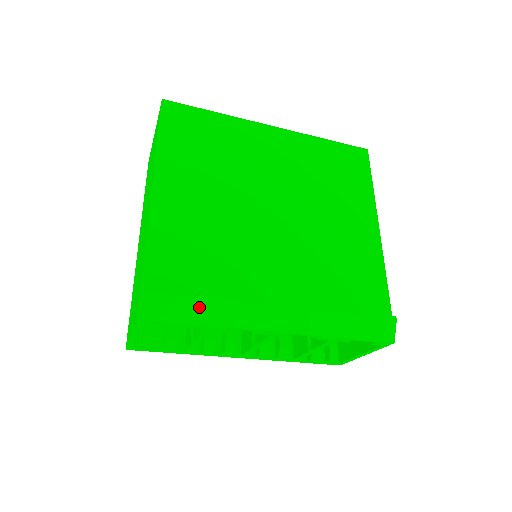
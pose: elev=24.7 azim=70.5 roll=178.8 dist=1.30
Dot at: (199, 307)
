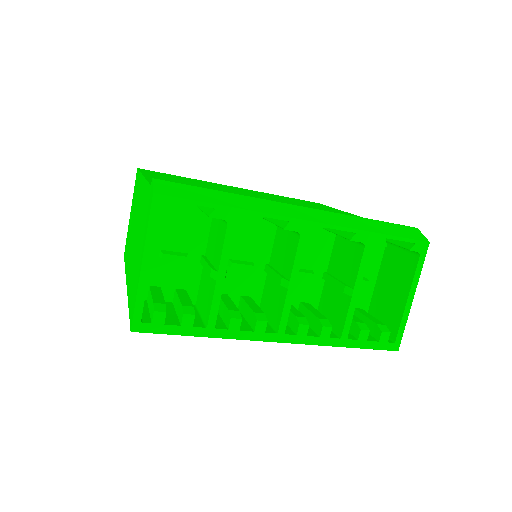
Dot at: (217, 195)
